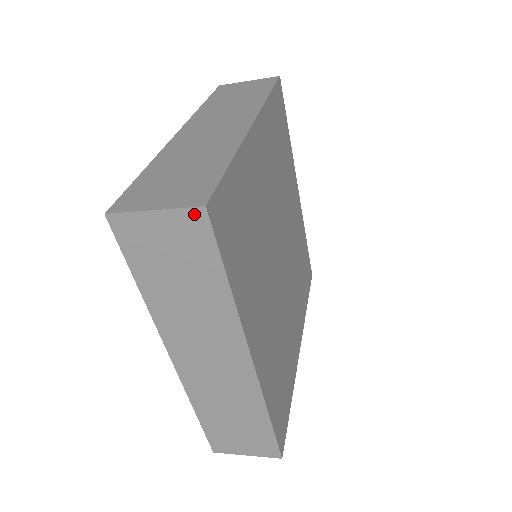
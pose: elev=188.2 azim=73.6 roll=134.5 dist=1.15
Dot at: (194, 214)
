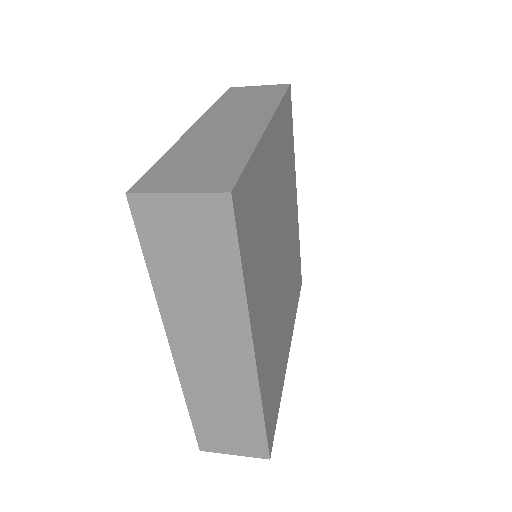
Dot at: (218, 200)
